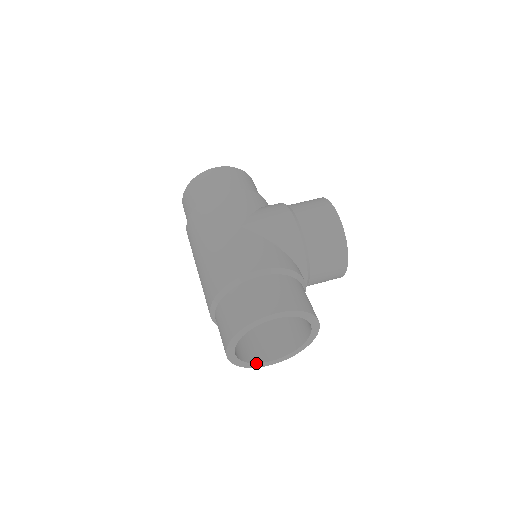
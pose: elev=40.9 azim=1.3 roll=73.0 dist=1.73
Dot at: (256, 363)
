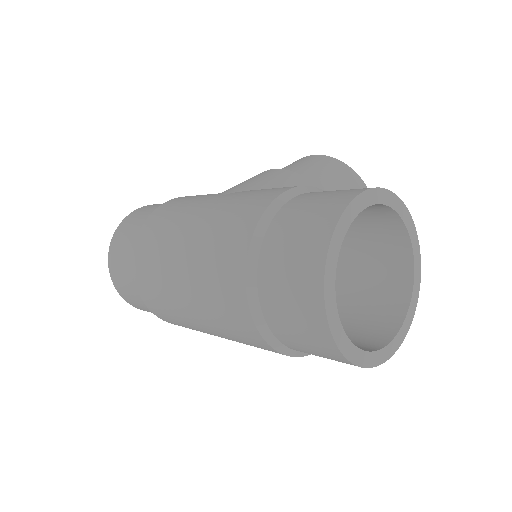
Dot at: (374, 351)
